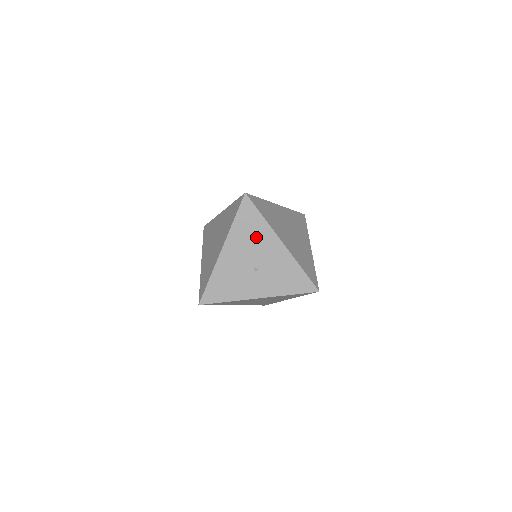
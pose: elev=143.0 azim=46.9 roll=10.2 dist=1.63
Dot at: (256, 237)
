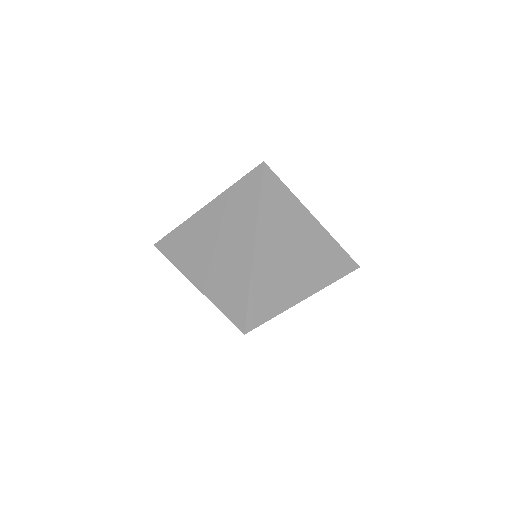
Dot at: occluded
